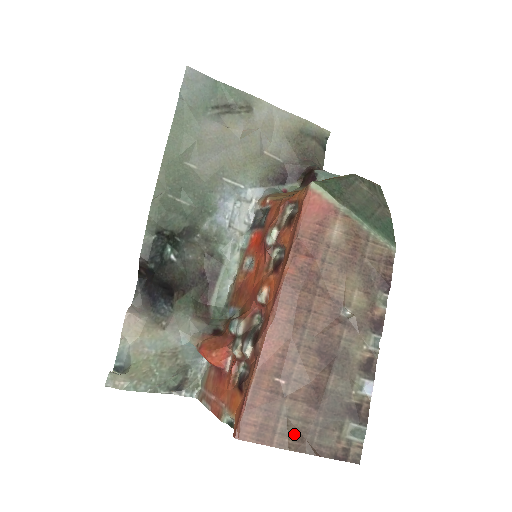
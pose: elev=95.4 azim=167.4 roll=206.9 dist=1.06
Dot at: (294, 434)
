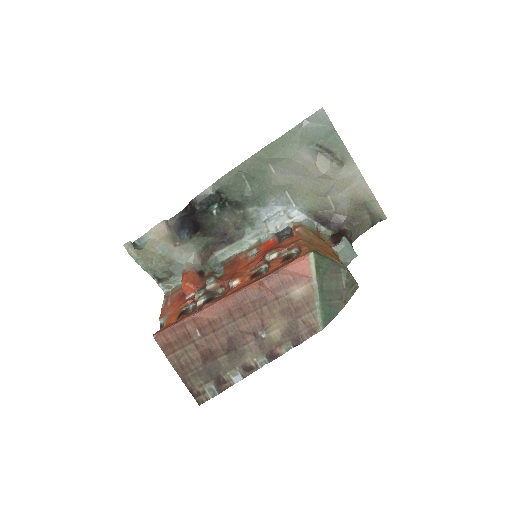
Dot at: (182, 362)
